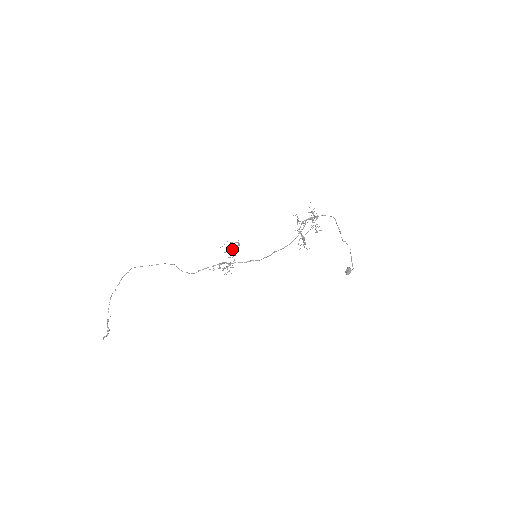
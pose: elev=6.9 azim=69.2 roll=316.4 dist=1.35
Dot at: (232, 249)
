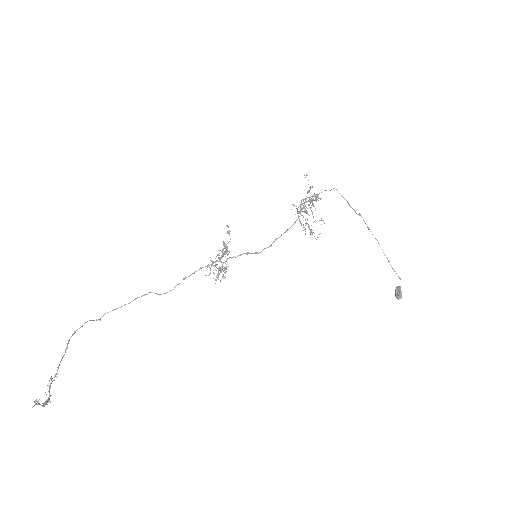
Dot at: occluded
